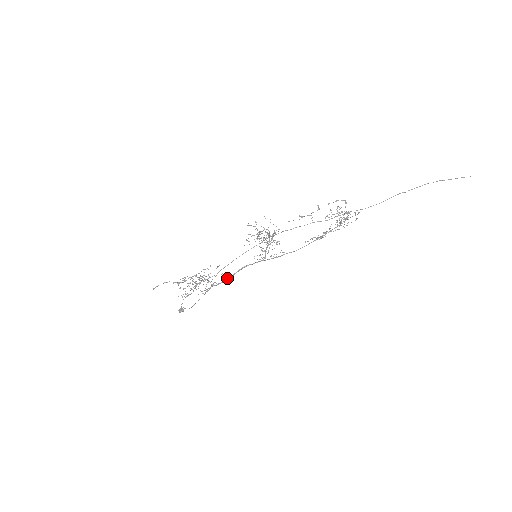
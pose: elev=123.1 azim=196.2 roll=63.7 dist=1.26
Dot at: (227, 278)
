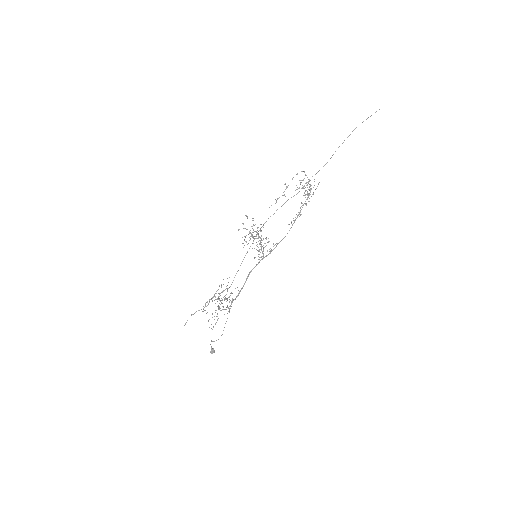
Dot at: (241, 288)
